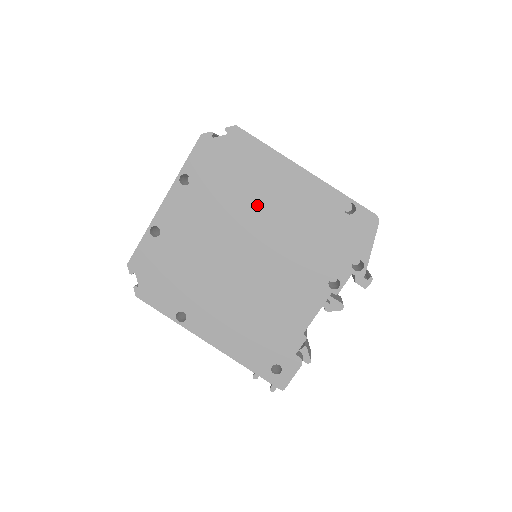
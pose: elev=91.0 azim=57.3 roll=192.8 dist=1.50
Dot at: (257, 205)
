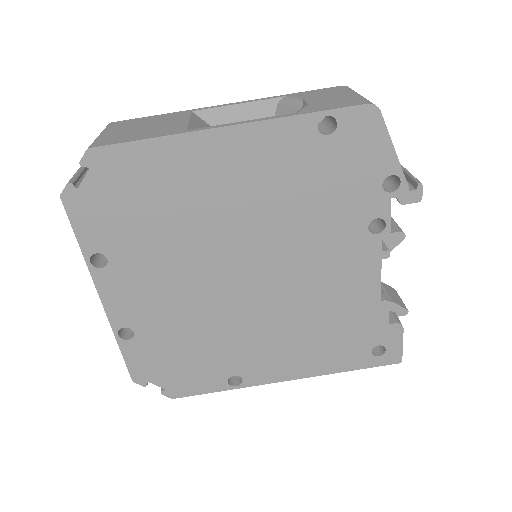
Dot at: (208, 218)
